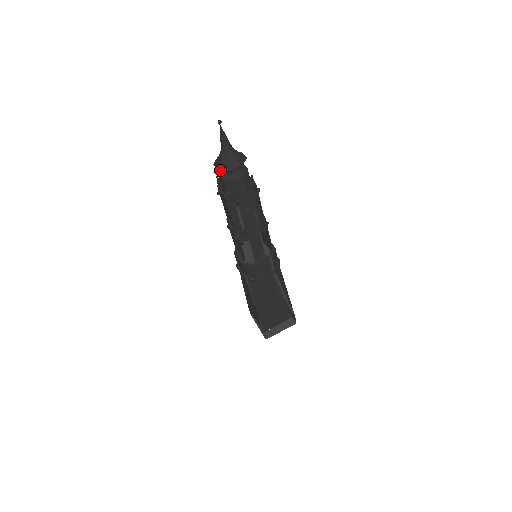
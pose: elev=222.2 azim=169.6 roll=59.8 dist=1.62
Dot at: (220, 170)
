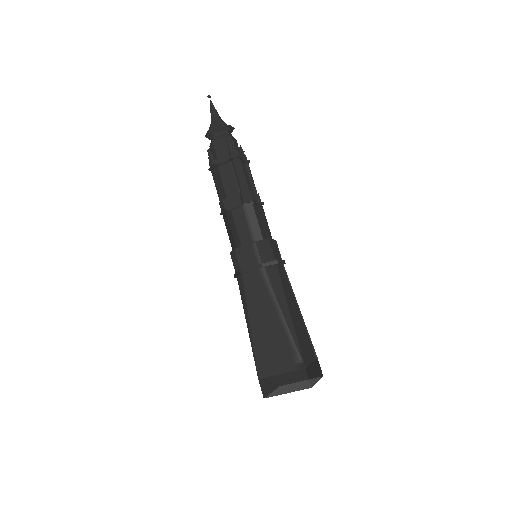
Dot at: (208, 138)
